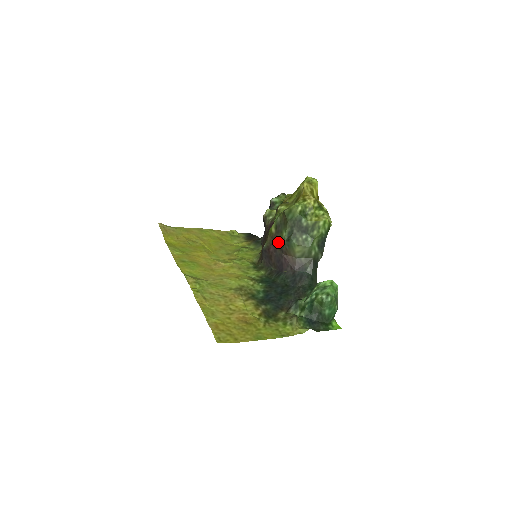
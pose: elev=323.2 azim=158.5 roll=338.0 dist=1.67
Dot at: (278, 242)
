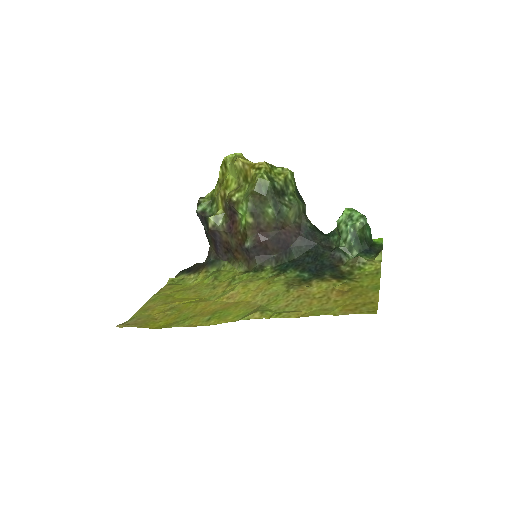
Dot at: (266, 225)
